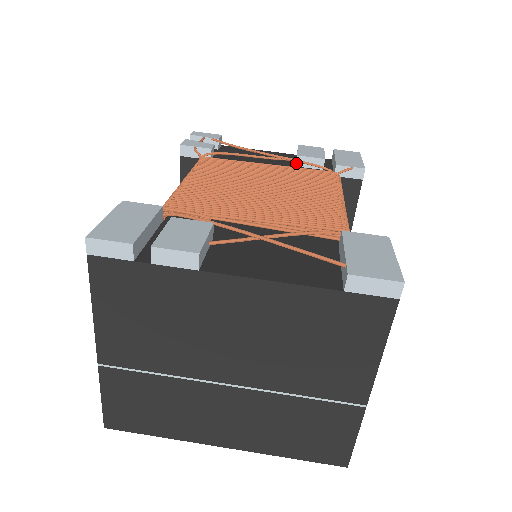
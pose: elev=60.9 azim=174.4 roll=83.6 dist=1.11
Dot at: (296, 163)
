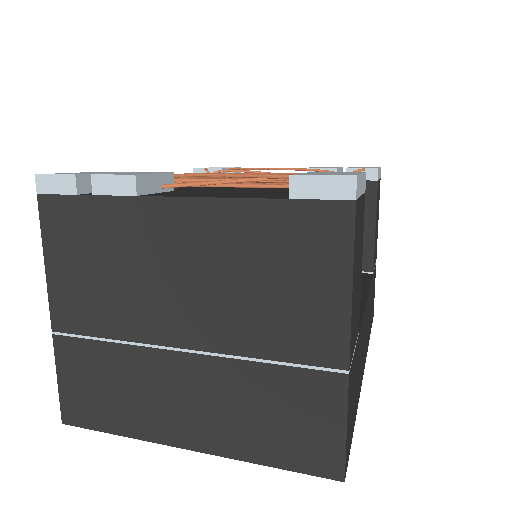
Dot at: occluded
